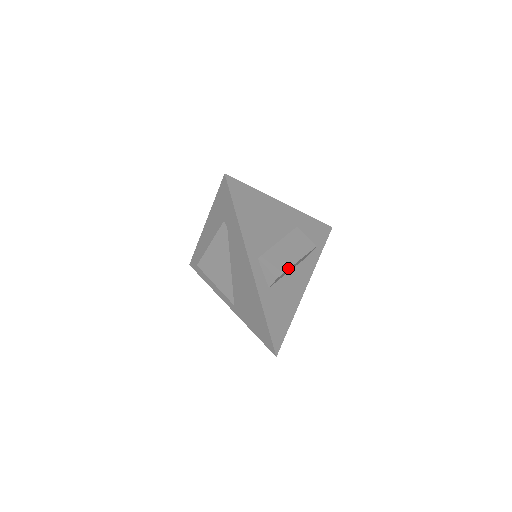
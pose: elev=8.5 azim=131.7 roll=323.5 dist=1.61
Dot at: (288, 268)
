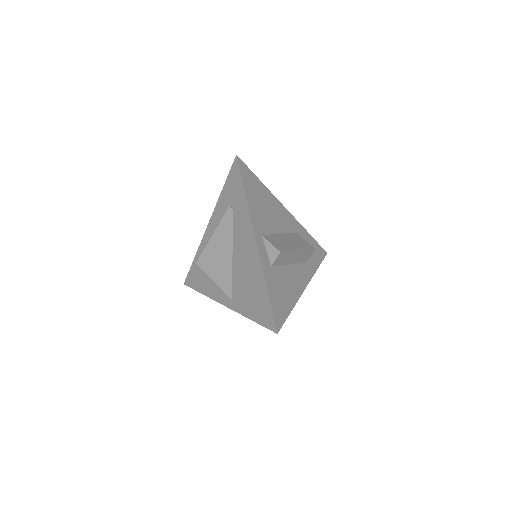
Dot at: (290, 250)
